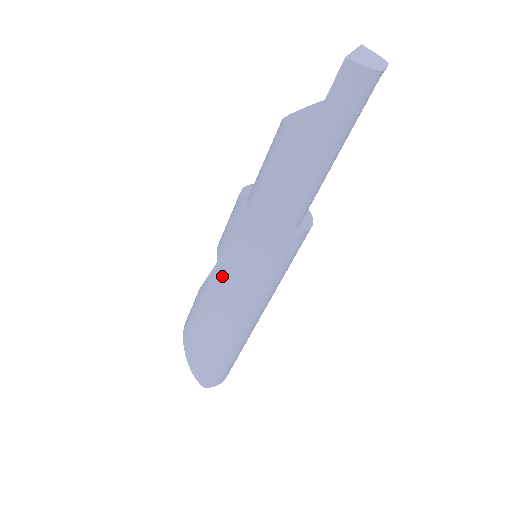
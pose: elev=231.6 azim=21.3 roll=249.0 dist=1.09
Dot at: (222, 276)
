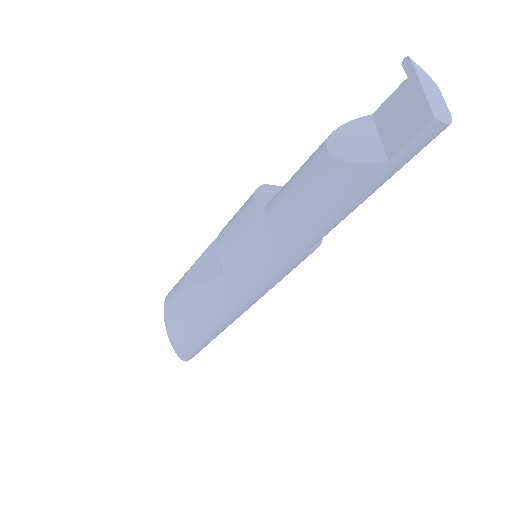
Dot at: (230, 287)
